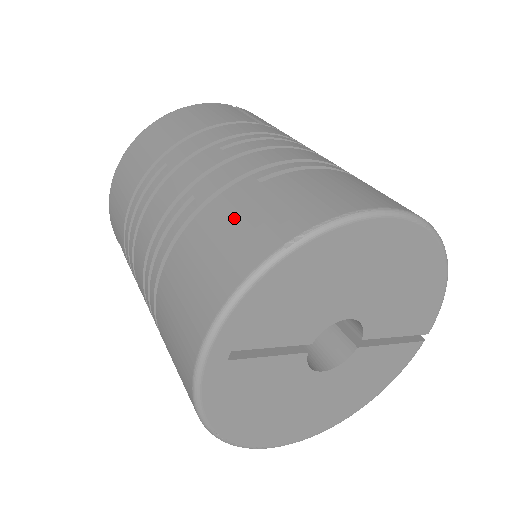
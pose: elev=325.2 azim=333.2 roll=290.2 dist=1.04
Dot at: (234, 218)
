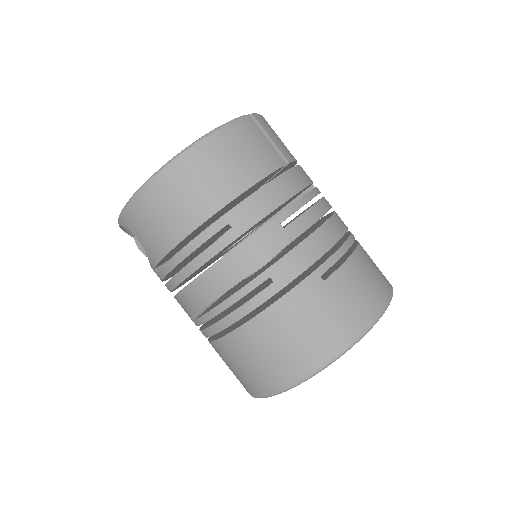
Dot at: (312, 314)
